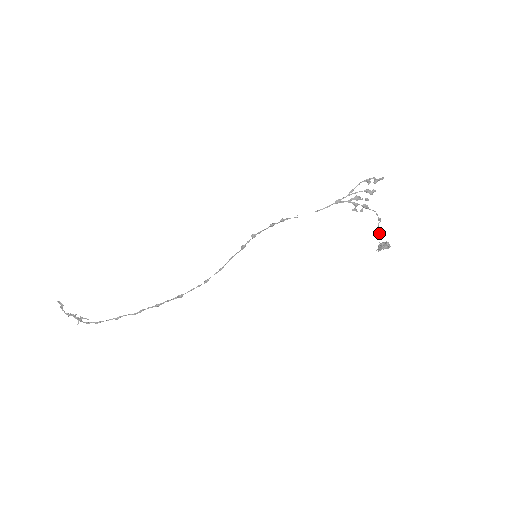
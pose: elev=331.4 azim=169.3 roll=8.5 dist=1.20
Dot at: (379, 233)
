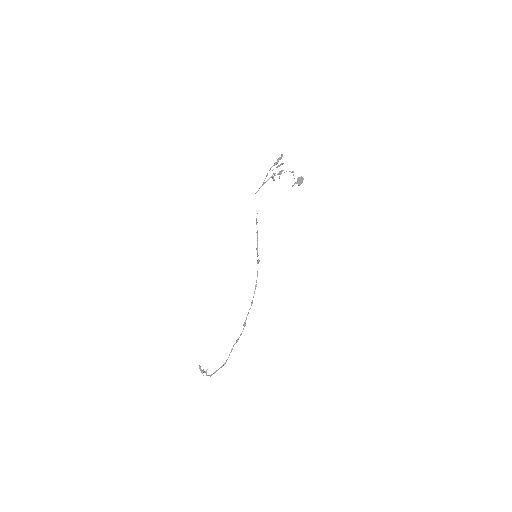
Dot at: (294, 178)
